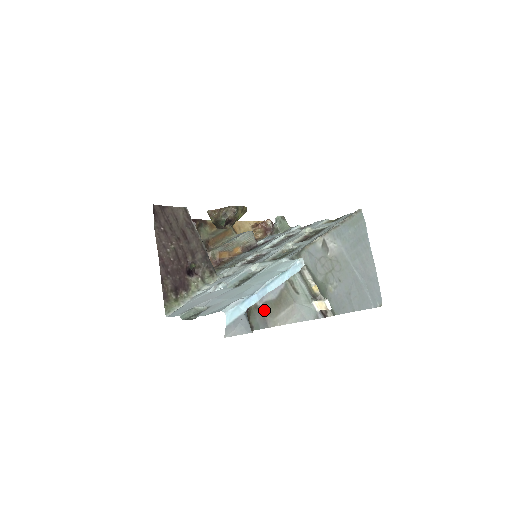
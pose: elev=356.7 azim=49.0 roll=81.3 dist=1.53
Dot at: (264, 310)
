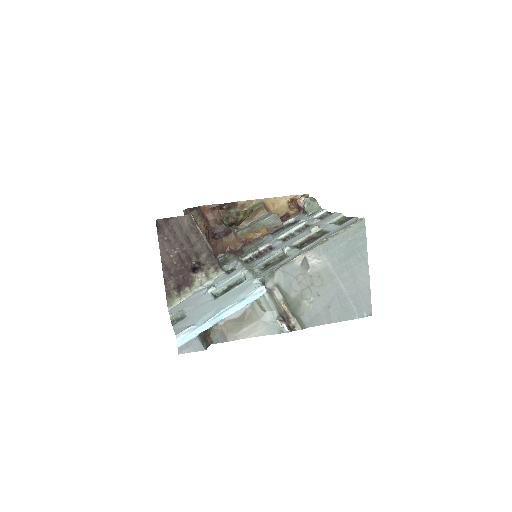
Dot at: (225, 328)
